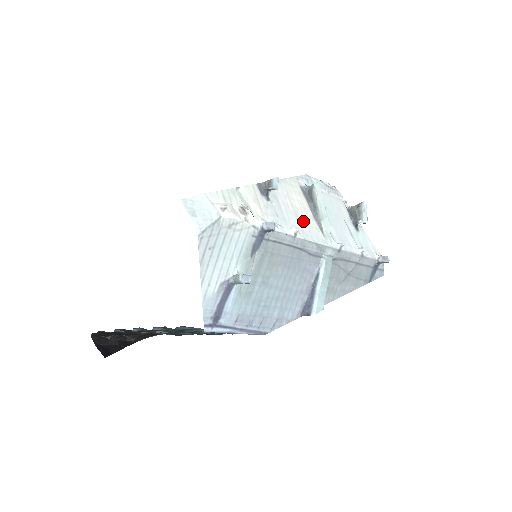
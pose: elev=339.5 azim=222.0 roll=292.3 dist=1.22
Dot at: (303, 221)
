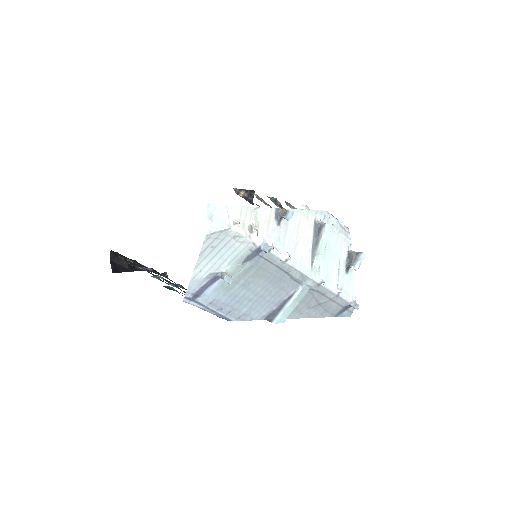
Dot at: (300, 251)
